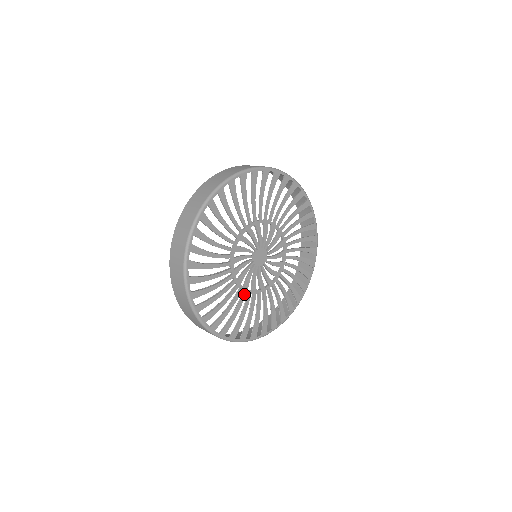
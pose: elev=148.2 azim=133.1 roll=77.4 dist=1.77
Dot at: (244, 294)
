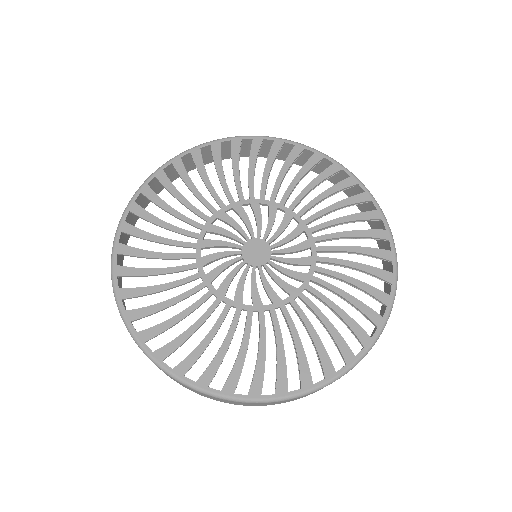
Dot at: (216, 301)
